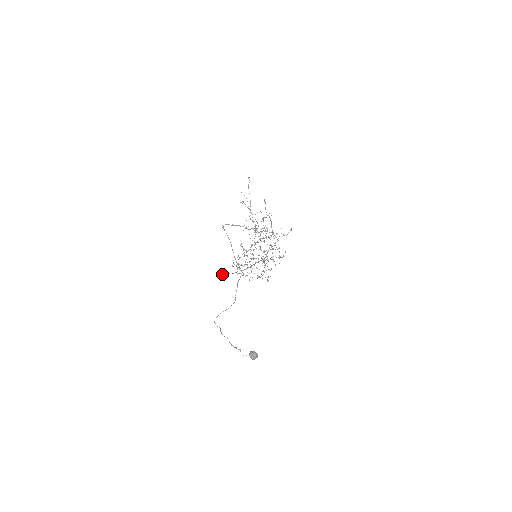
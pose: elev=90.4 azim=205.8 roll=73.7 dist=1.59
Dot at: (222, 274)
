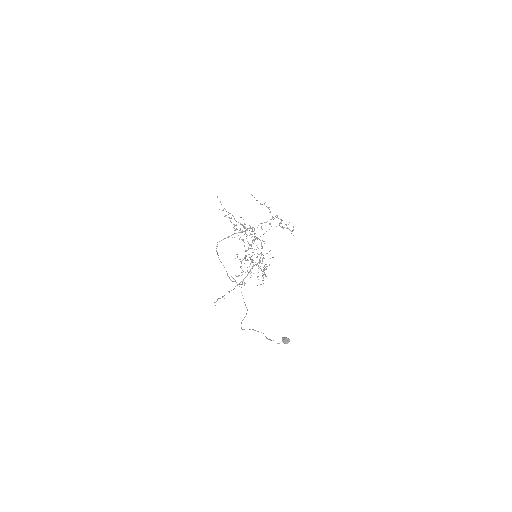
Dot at: (222, 297)
